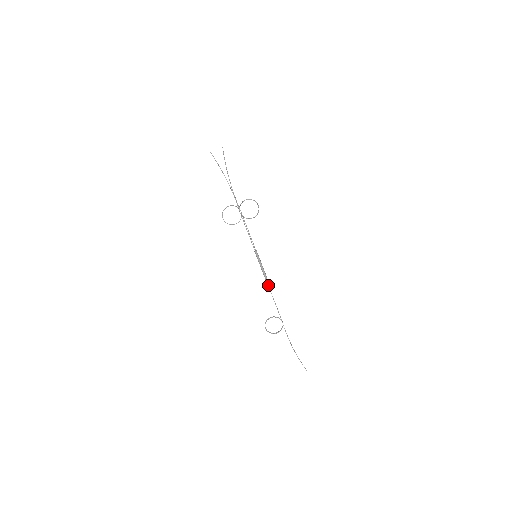
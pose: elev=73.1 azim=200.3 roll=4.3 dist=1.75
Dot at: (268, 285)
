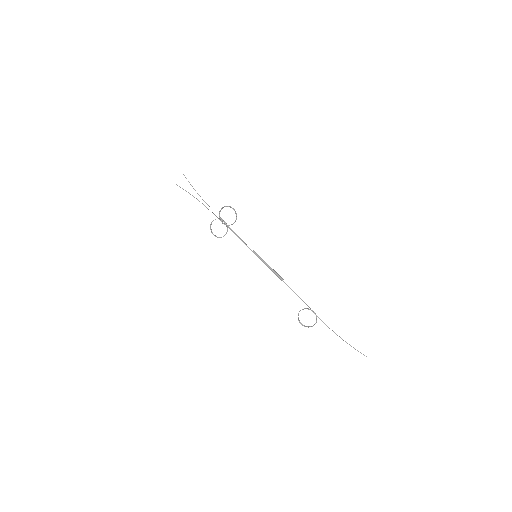
Dot at: (280, 279)
